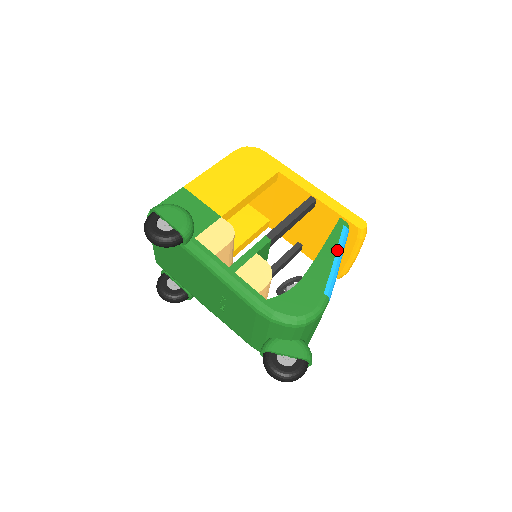
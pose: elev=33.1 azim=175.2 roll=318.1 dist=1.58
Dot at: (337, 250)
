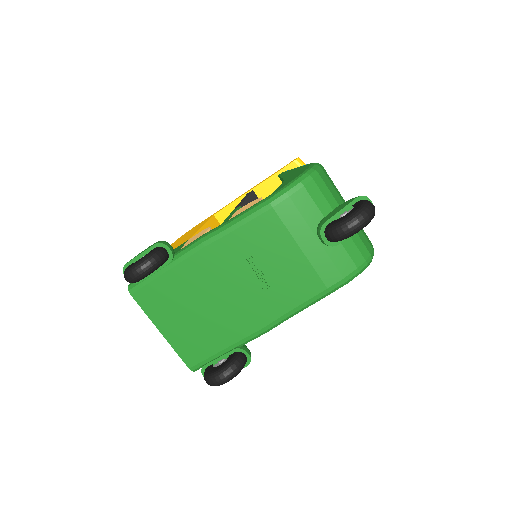
Dot at: occluded
